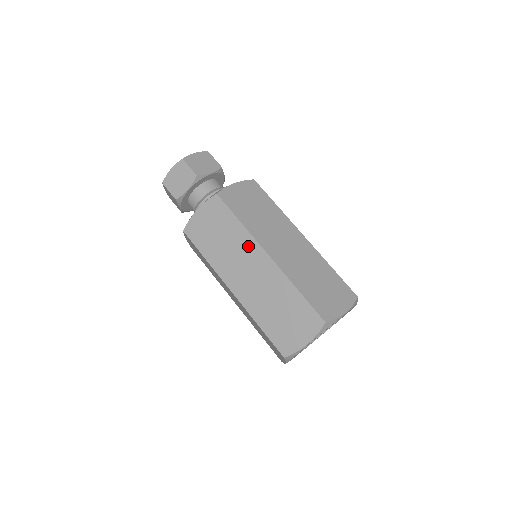
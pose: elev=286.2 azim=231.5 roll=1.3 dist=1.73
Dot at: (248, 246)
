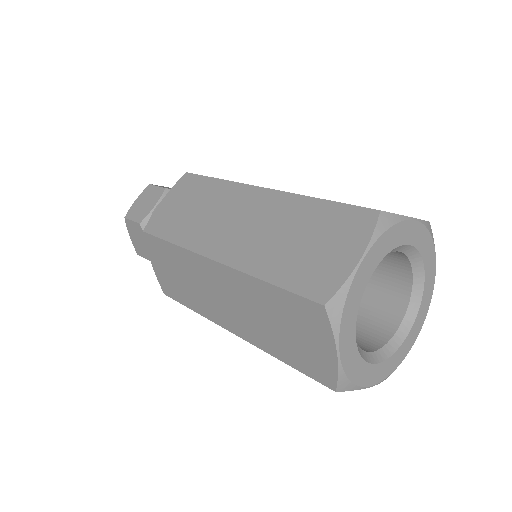
Dot at: (196, 266)
